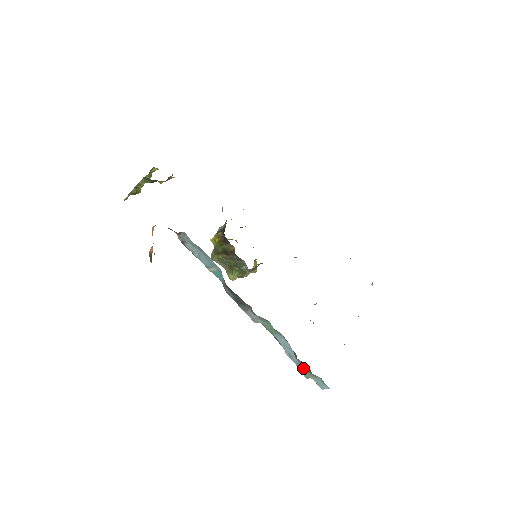
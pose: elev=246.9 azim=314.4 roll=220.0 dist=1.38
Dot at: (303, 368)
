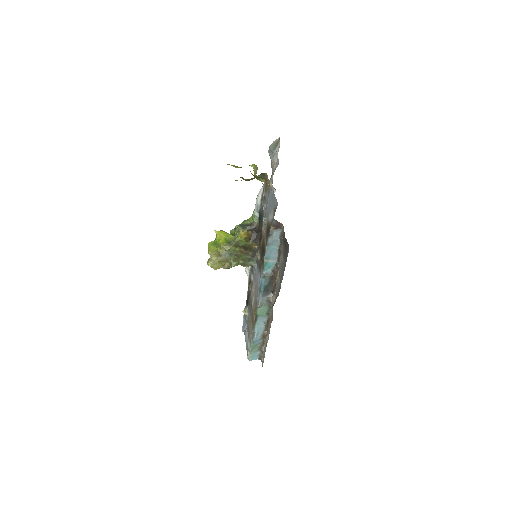
Dot at: (256, 344)
